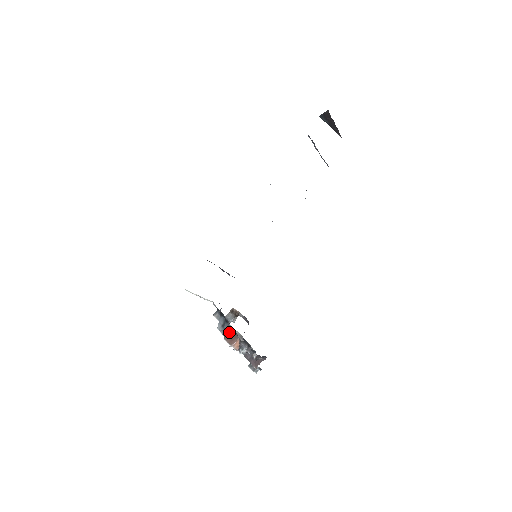
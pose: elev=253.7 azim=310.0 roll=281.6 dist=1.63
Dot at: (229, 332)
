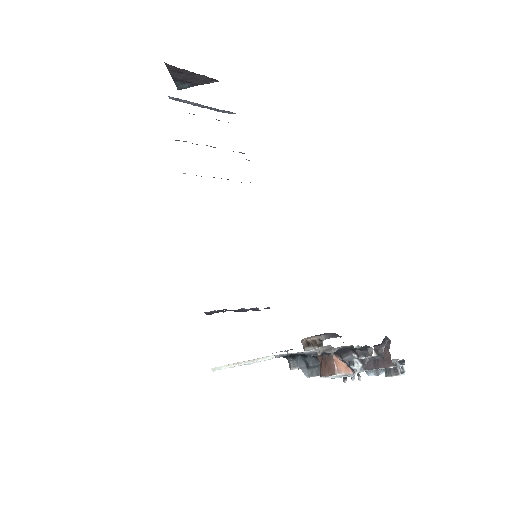
Dot at: (319, 364)
